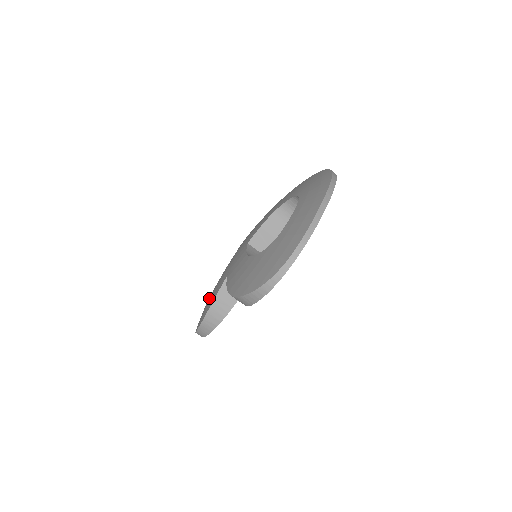
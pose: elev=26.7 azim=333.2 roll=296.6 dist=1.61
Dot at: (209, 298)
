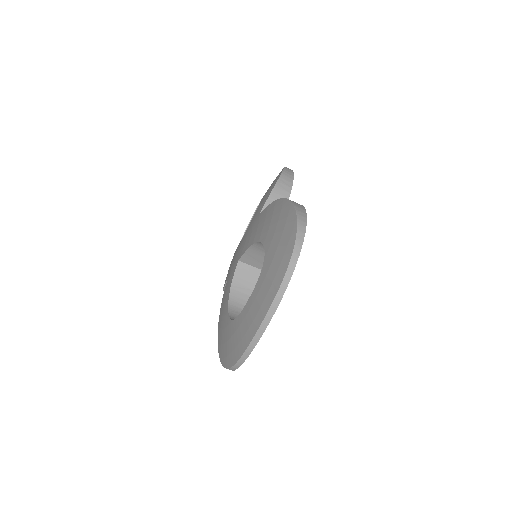
Dot at: occluded
